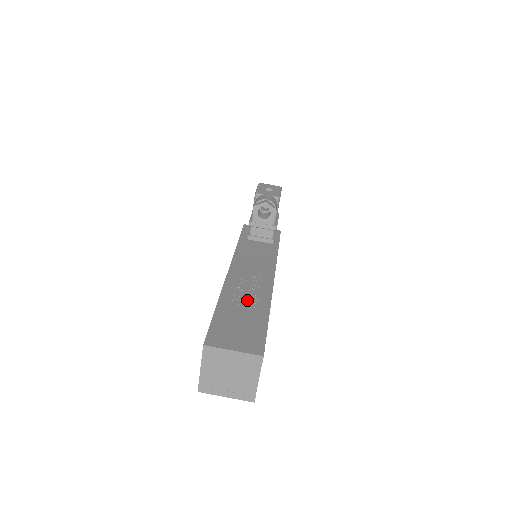
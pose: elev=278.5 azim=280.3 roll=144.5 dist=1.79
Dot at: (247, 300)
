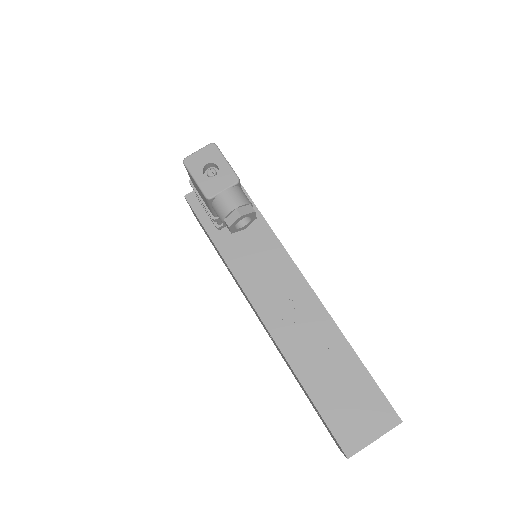
Dot at: (319, 351)
